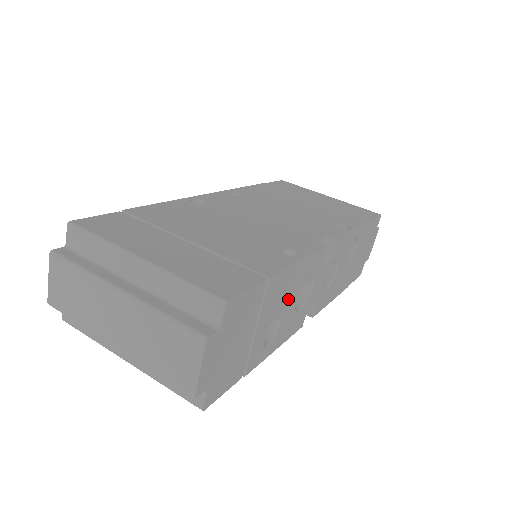
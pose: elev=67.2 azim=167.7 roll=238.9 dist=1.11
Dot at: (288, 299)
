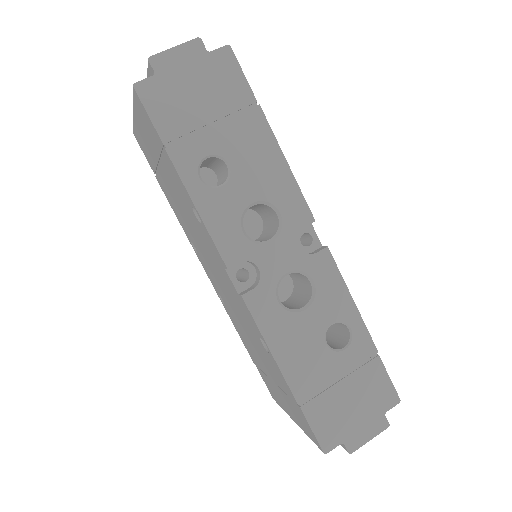
Dot at: (250, 176)
